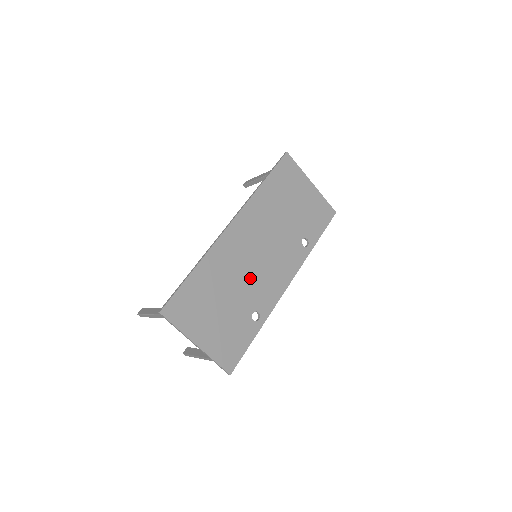
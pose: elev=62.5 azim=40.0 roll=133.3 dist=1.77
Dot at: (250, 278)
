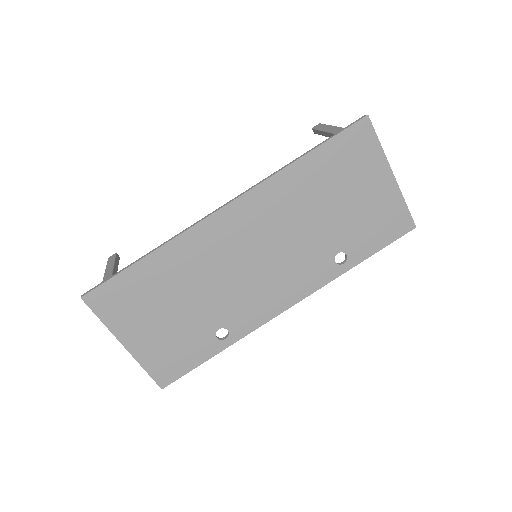
Dot at: (230, 286)
